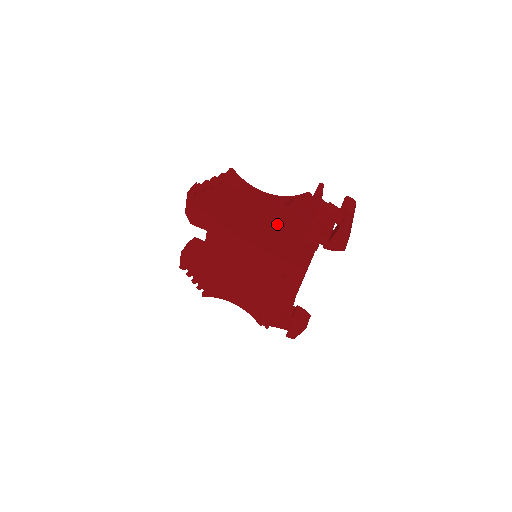
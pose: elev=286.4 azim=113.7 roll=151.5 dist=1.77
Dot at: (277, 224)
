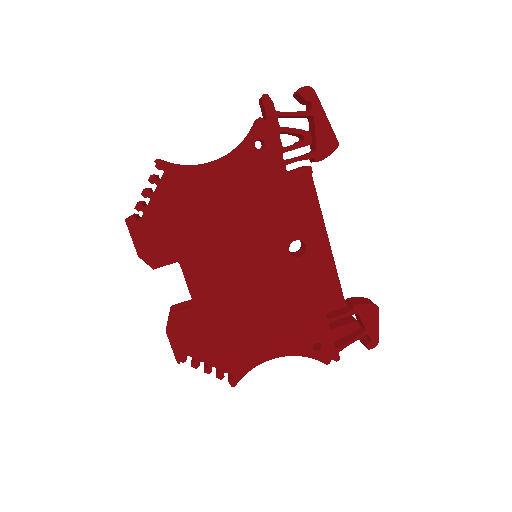
Dot at: (250, 174)
